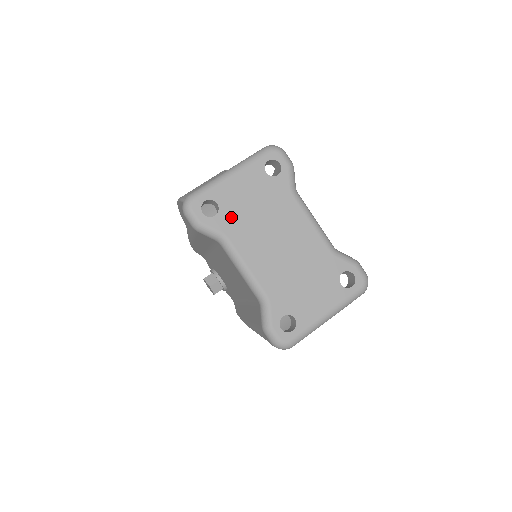
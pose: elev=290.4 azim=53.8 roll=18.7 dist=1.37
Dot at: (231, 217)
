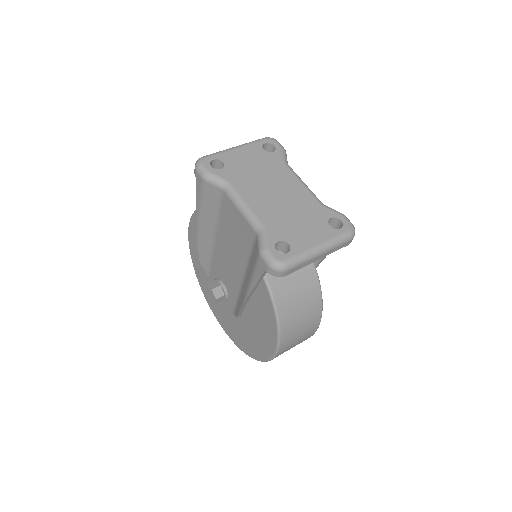
Dot at: (234, 171)
